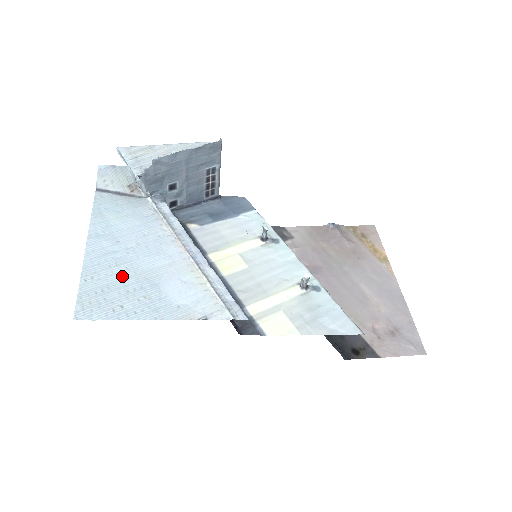
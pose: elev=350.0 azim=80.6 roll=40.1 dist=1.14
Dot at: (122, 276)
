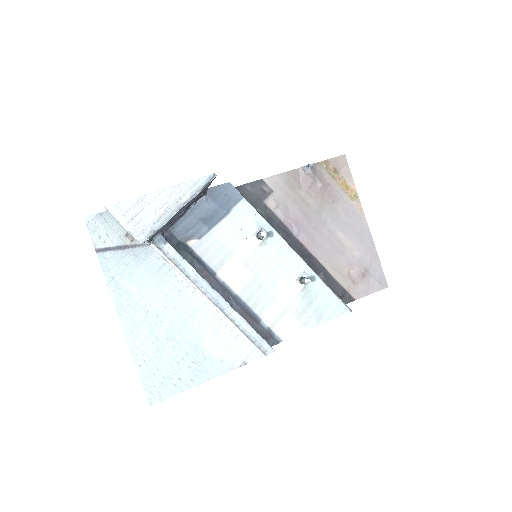
Dot at: (167, 349)
